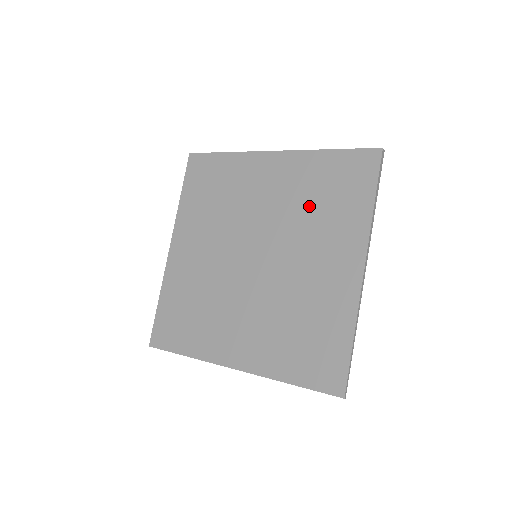
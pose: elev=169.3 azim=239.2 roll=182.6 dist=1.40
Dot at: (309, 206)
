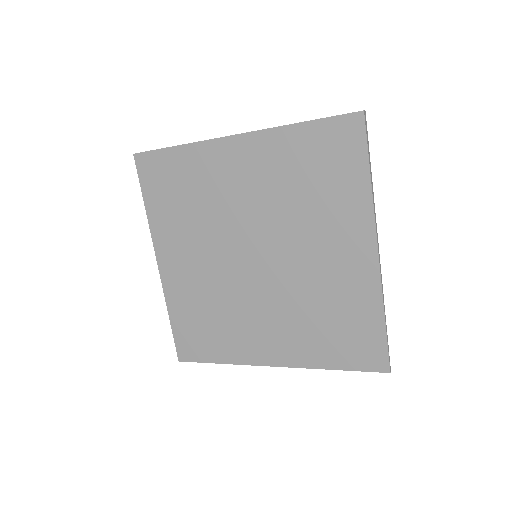
Dot at: (297, 194)
